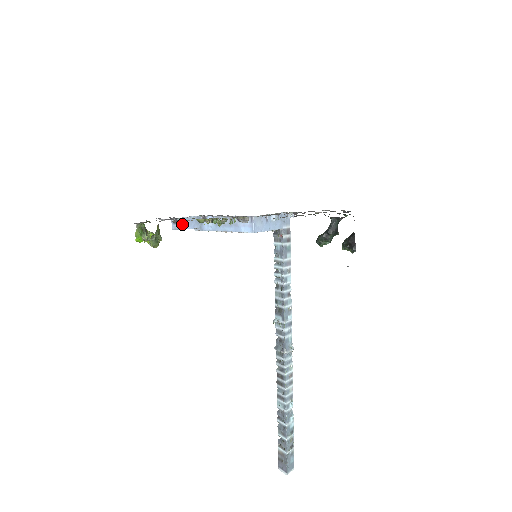
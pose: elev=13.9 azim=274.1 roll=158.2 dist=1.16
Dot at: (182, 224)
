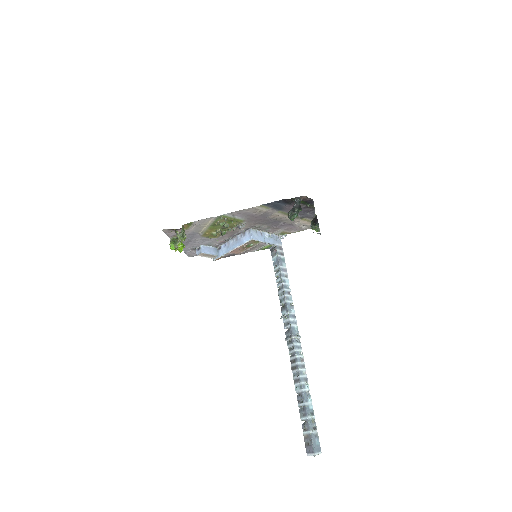
Dot at: (203, 249)
